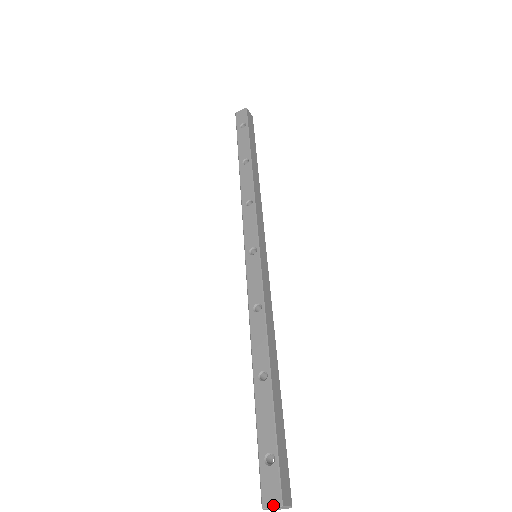
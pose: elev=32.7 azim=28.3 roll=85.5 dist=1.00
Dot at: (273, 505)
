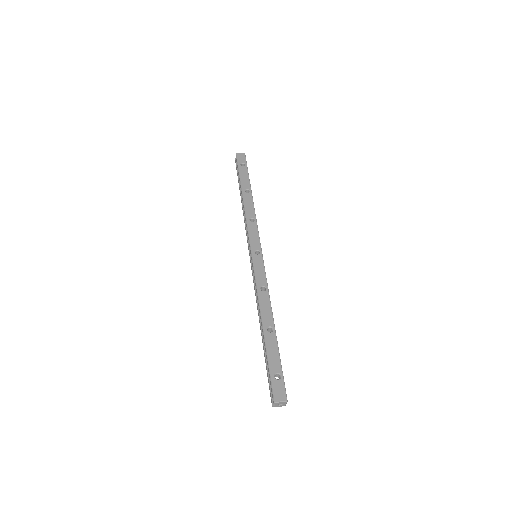
Dot at: (282, 400)
